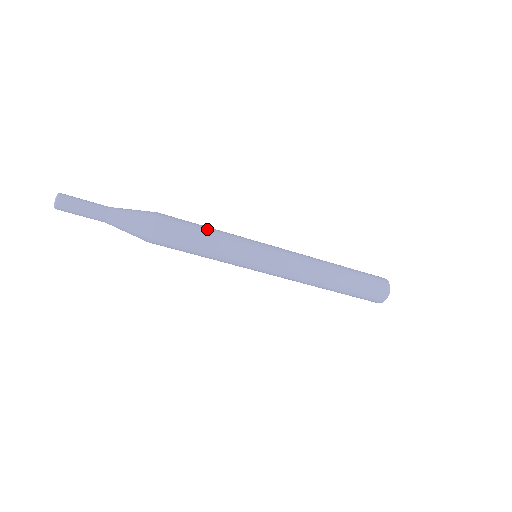
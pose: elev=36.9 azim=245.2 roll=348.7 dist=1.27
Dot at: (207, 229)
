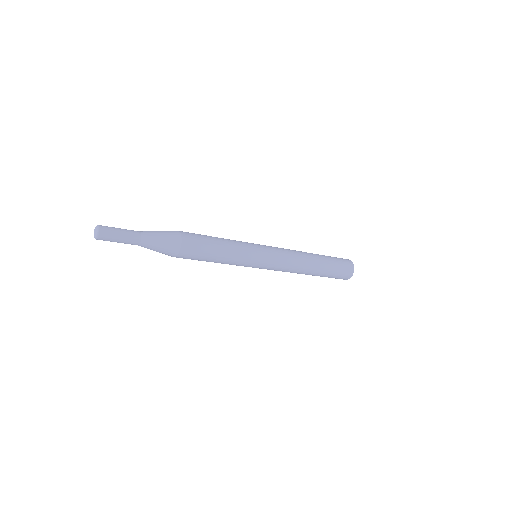
Dot at: (220, 255)
